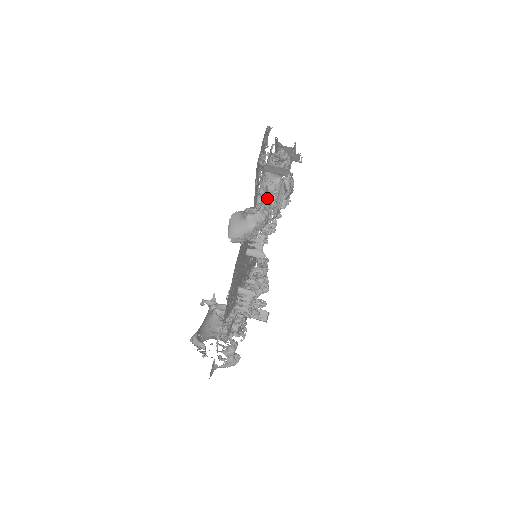
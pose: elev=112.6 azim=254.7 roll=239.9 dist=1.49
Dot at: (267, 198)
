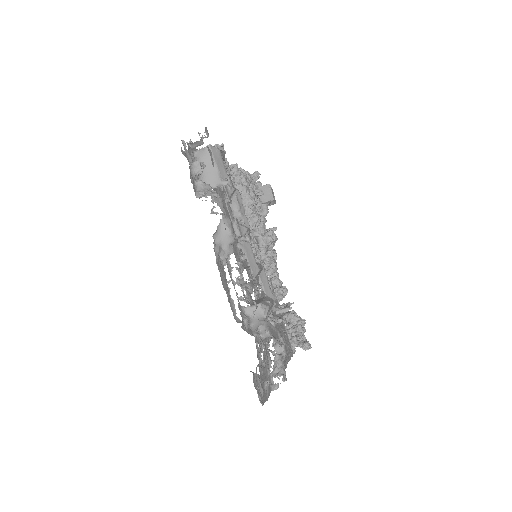
Dot at: (284, 368)
